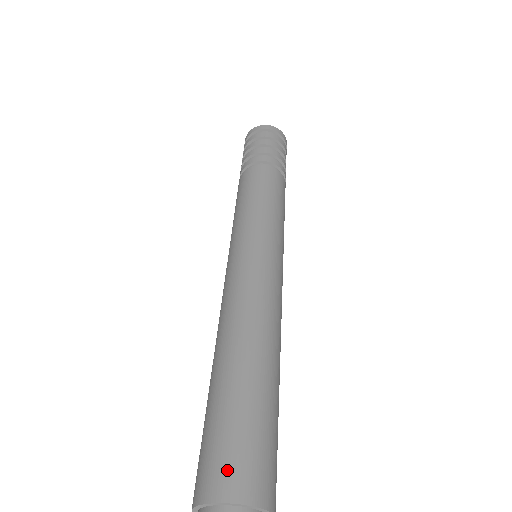
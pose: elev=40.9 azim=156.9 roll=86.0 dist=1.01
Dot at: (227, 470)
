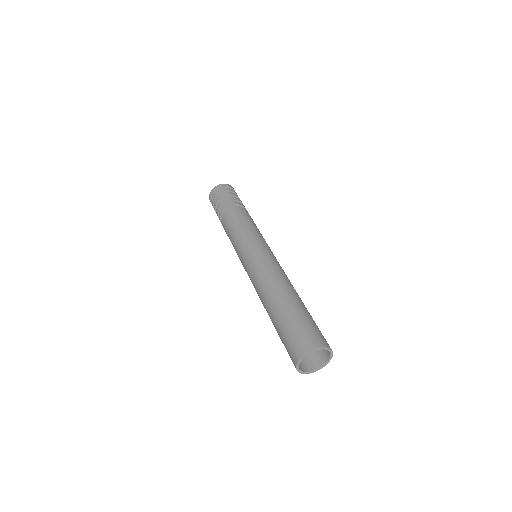
Dot at: (297, 345)
